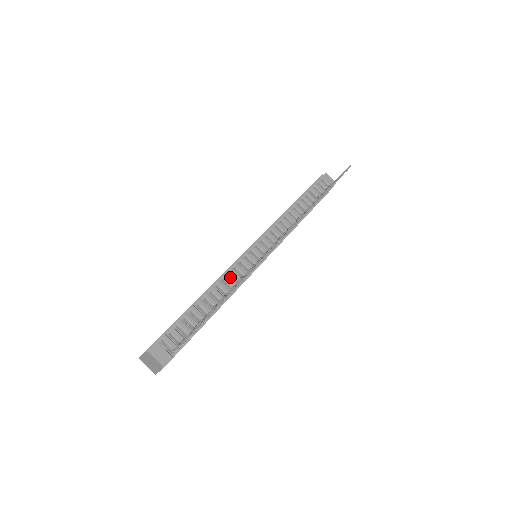
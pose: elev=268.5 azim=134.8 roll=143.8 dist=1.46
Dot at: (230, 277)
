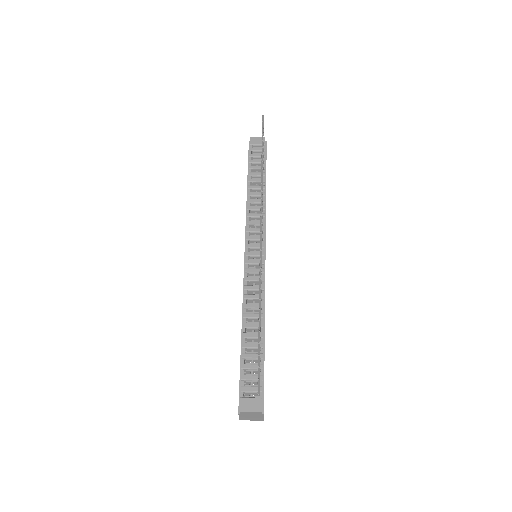
Dot at: (251, 293)
